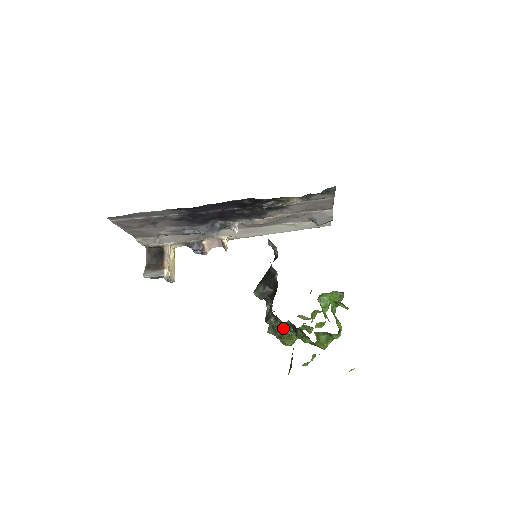
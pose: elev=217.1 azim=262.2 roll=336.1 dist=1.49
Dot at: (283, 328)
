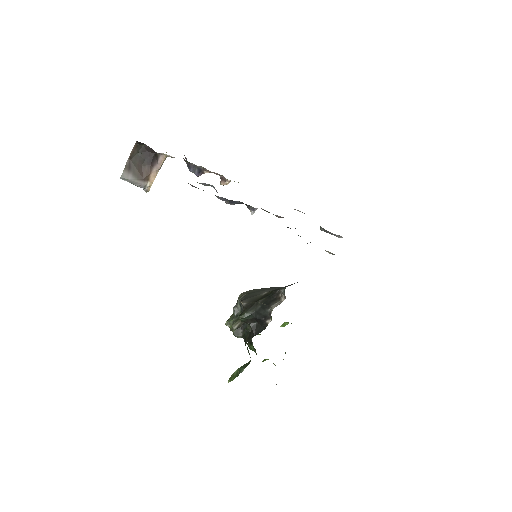
Dot at: occluded
